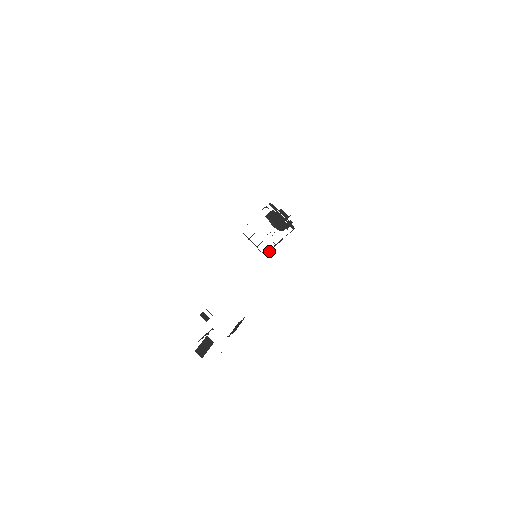
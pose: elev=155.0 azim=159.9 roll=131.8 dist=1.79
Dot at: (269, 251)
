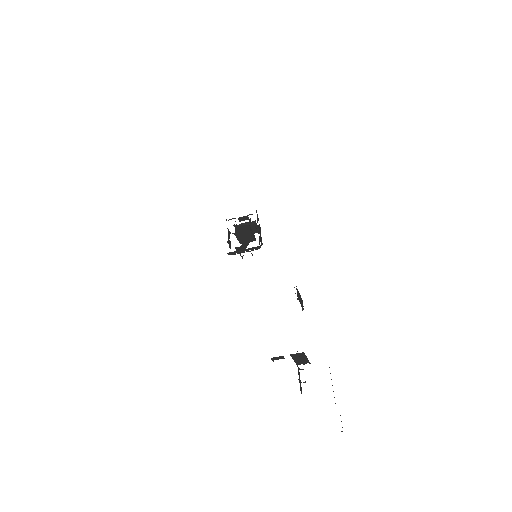
Dot at: (259, 240)
